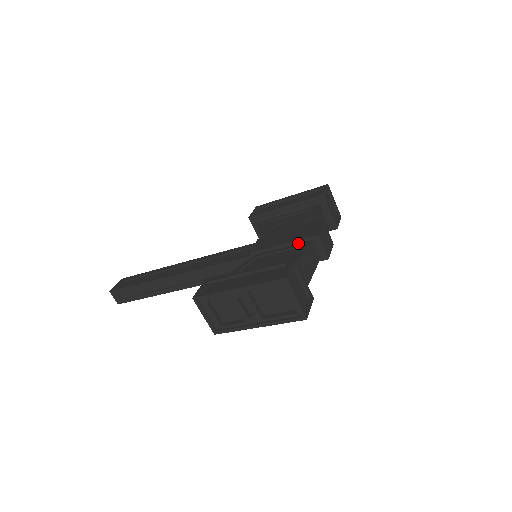
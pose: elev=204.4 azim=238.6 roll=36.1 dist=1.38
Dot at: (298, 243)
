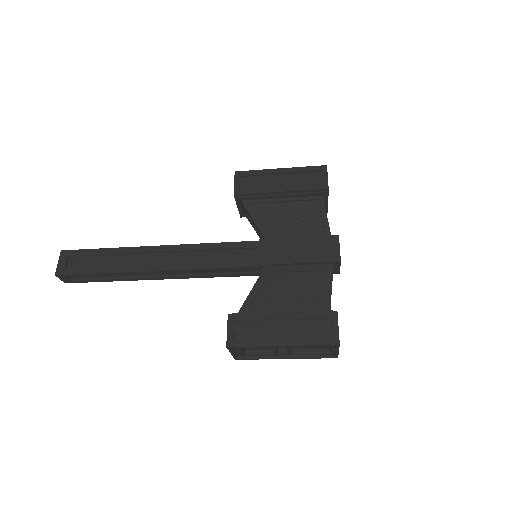
Dot at: (316, 264)
